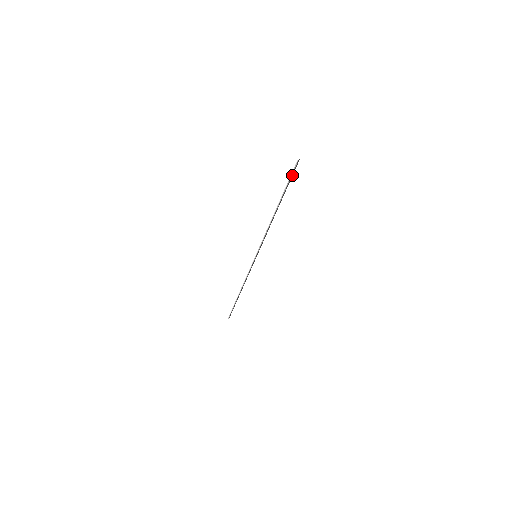
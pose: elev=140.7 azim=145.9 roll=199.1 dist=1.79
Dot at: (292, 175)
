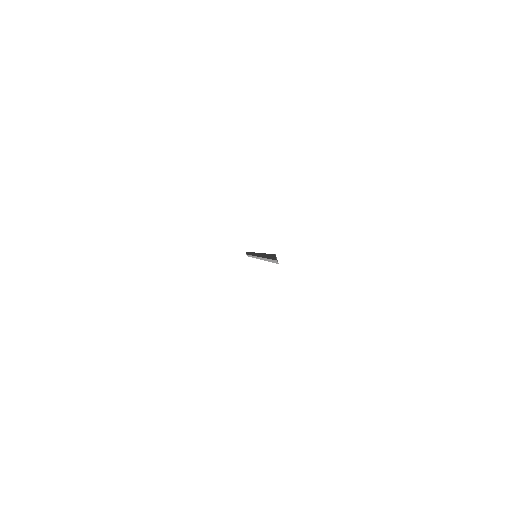
Dot at: (271, 255)
